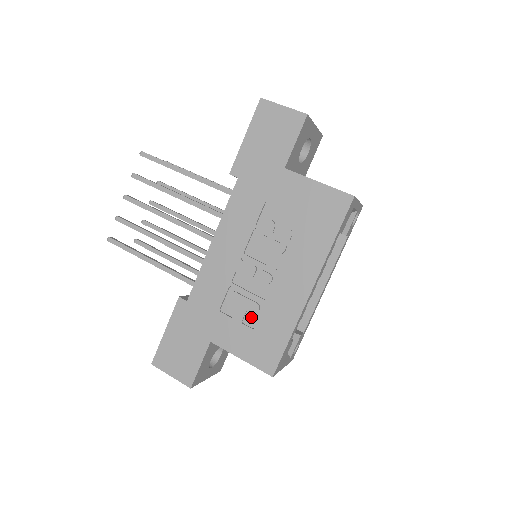
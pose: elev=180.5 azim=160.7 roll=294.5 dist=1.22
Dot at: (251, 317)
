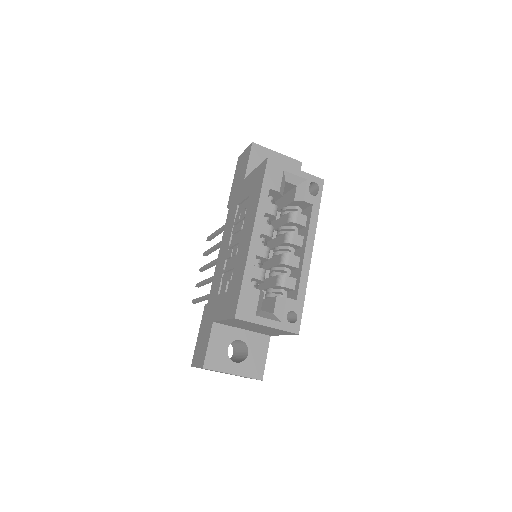
Dot at: occluded
